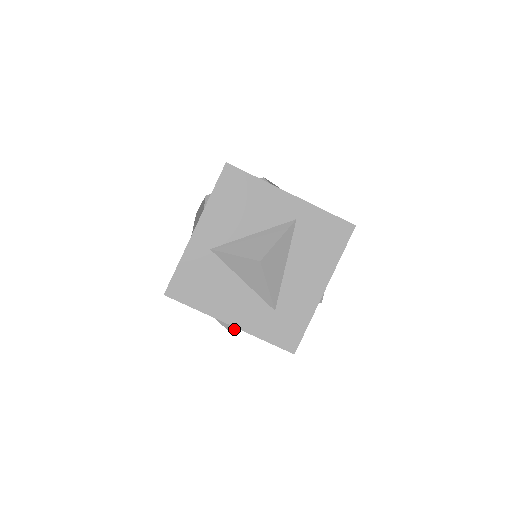
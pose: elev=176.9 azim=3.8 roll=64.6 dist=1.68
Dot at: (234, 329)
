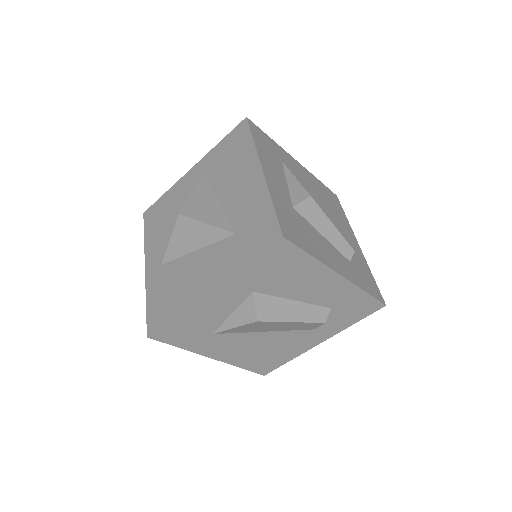
Dot at: (254, 311)
